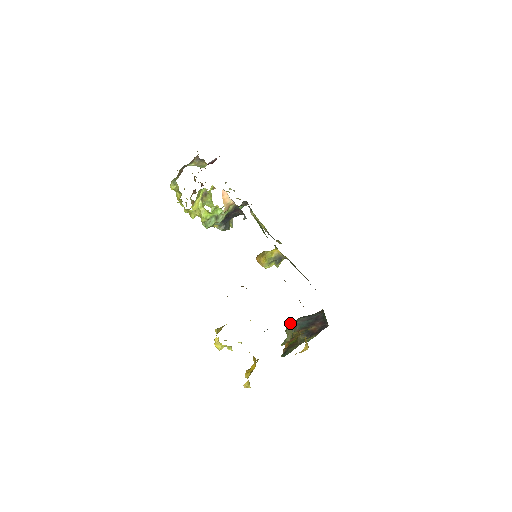
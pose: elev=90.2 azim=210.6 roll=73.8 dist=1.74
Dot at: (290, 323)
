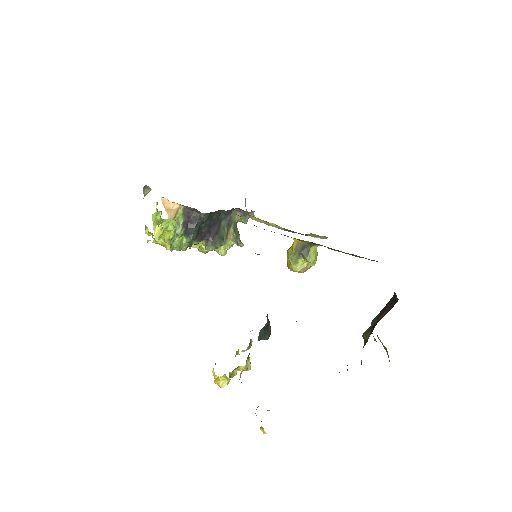
Dot at: occluded
